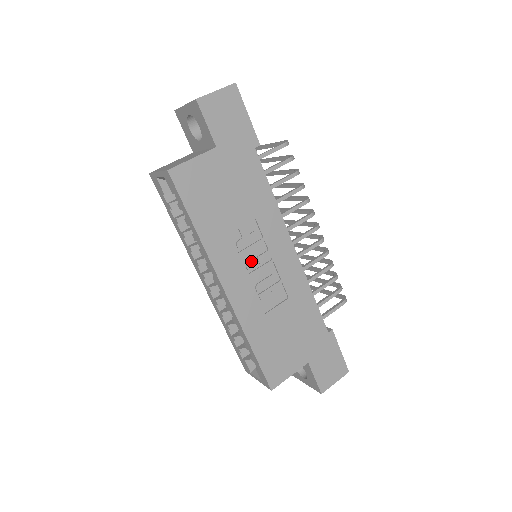
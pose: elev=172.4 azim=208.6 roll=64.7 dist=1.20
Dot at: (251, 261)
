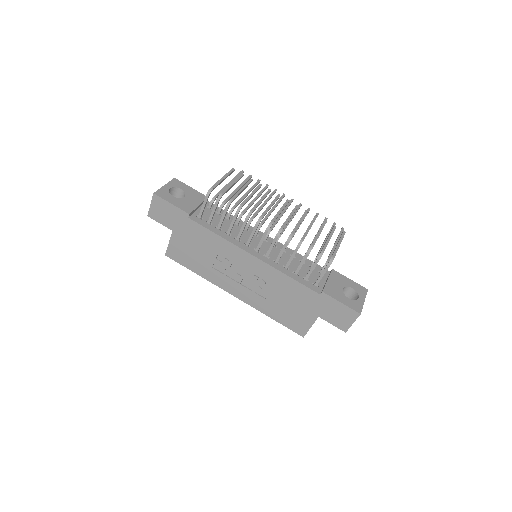
Dot at: (235, 275)
